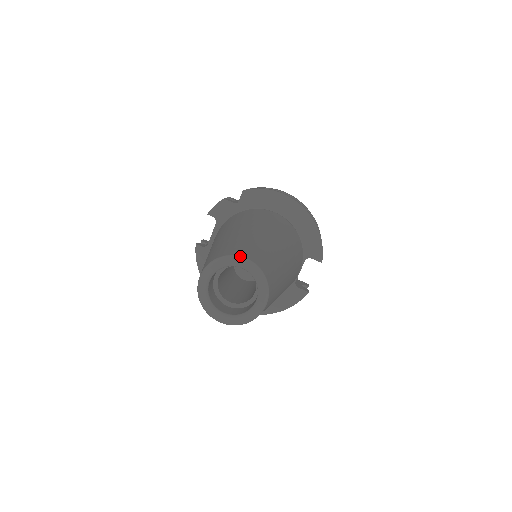
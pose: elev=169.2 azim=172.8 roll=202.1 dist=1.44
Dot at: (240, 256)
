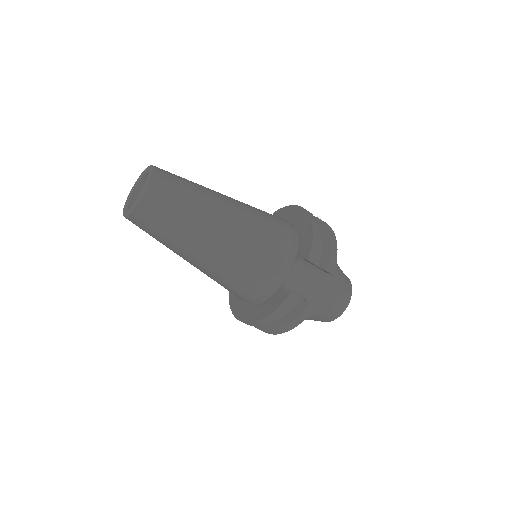
Dot at: occluded
